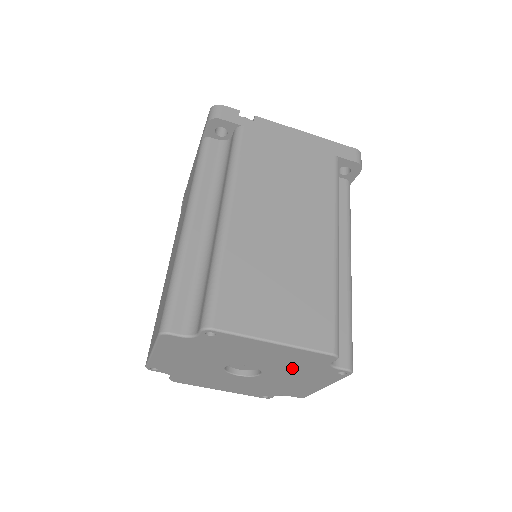
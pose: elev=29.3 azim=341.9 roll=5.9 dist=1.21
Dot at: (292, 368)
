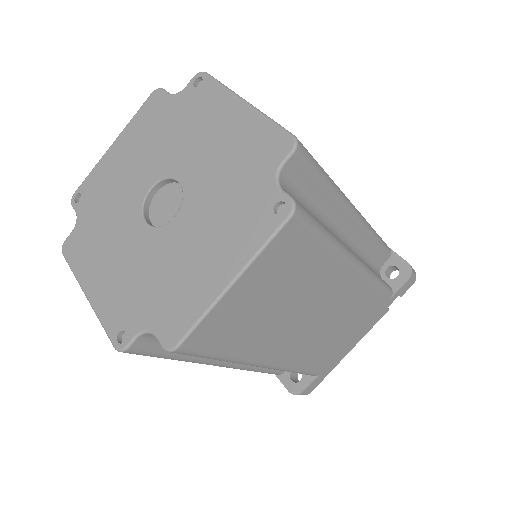
Dot at: (224, 188)
